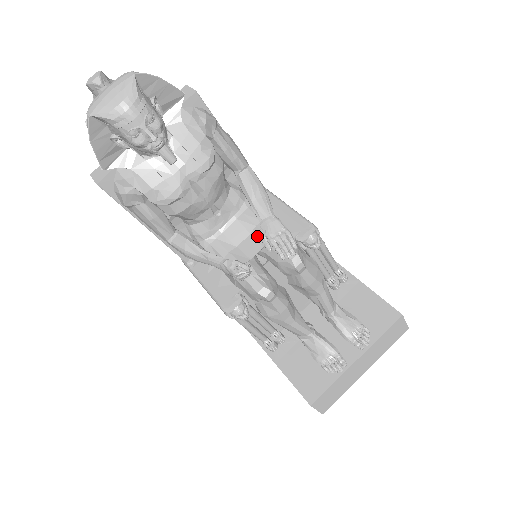
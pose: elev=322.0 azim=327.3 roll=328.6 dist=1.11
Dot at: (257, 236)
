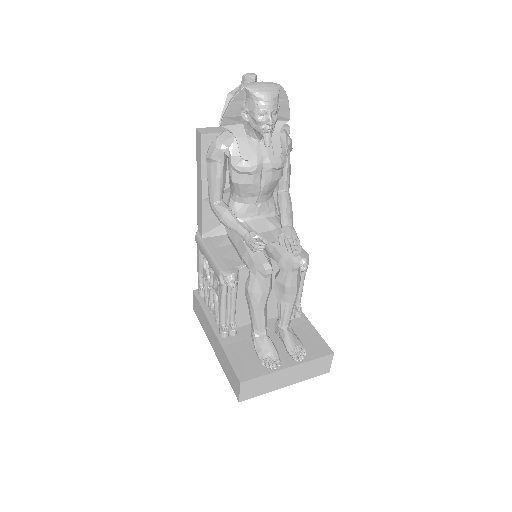
Dot at: (275, 234)
